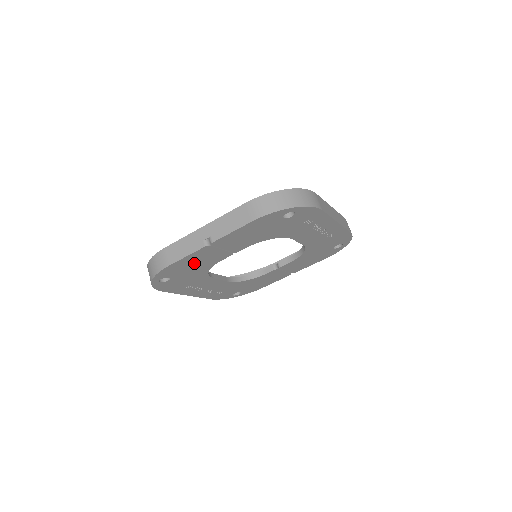
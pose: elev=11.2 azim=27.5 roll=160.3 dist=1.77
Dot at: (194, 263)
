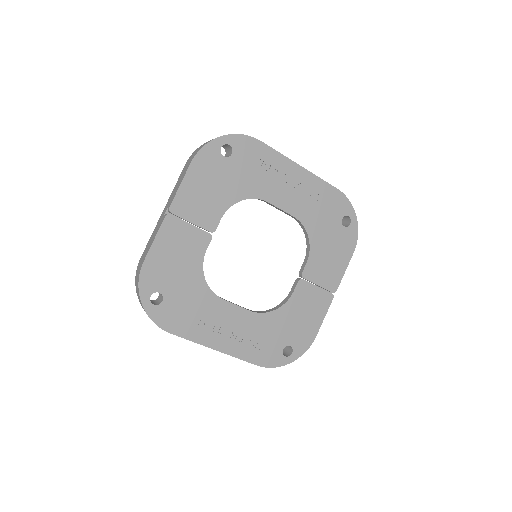
Dot at: (174, 257)
